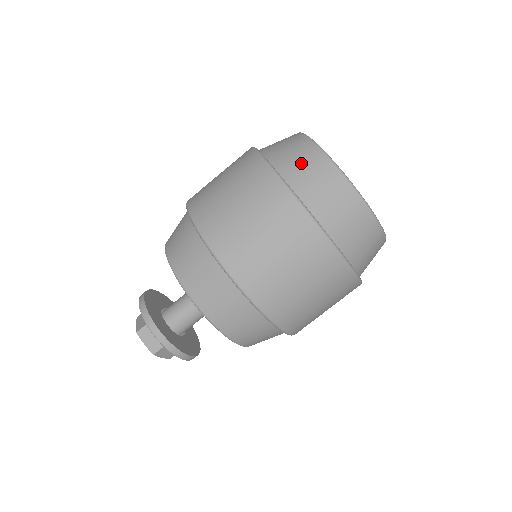
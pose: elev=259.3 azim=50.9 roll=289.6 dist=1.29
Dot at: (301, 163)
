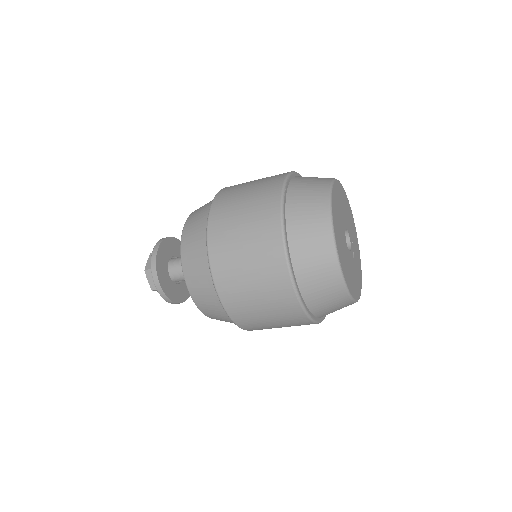
Dot at: (309, 231)
